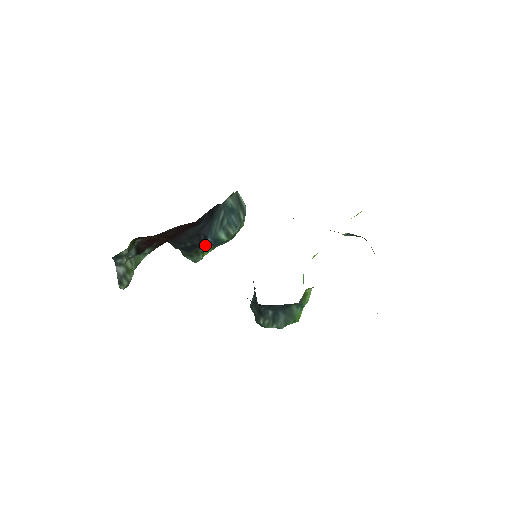
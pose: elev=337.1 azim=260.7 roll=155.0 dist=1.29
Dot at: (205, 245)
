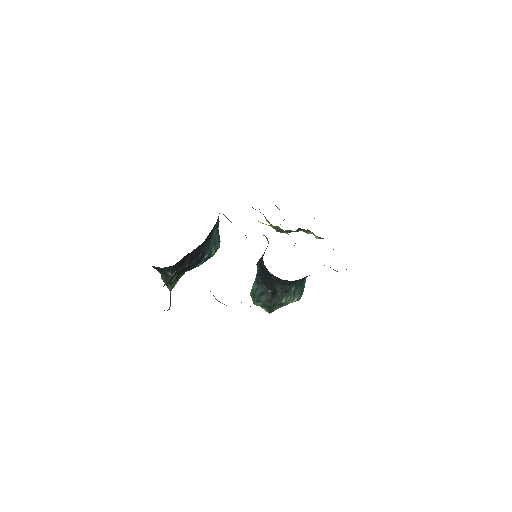
Dot at: (199, 263)
